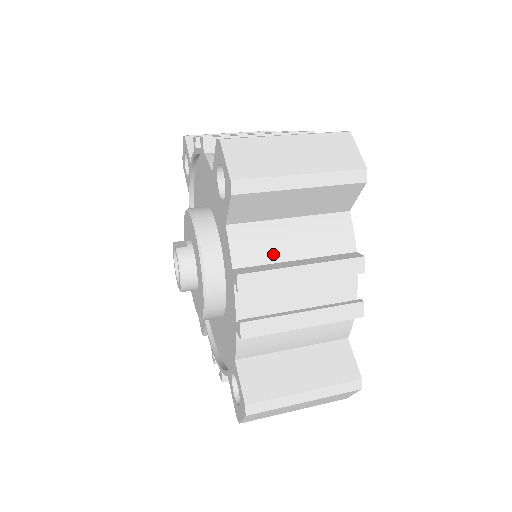
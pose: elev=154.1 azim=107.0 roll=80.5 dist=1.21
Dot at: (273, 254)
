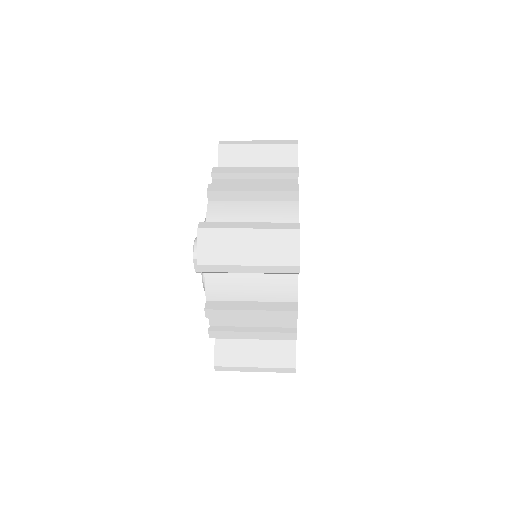
Dot at: occluded
